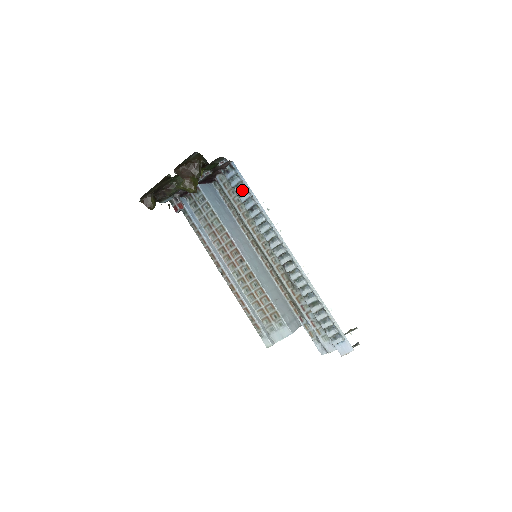
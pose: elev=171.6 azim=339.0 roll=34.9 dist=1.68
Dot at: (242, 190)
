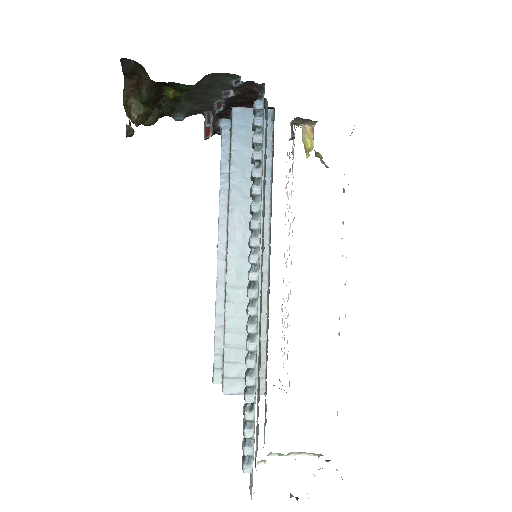
Dot at: (252, 142)
